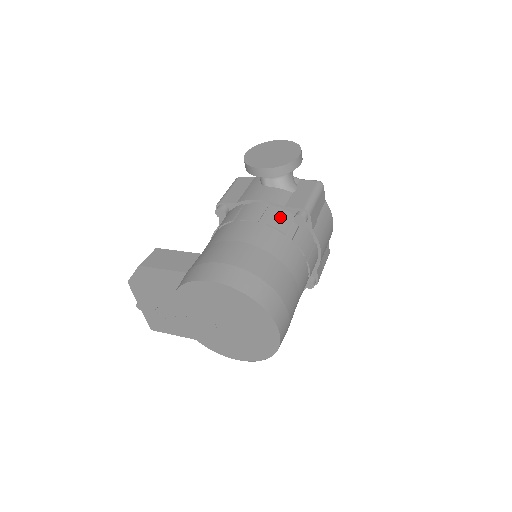
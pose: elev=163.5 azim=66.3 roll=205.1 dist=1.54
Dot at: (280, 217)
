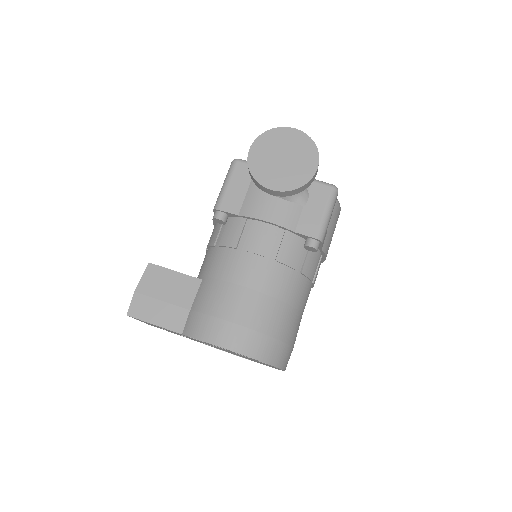
Dot at: (289, 247)
